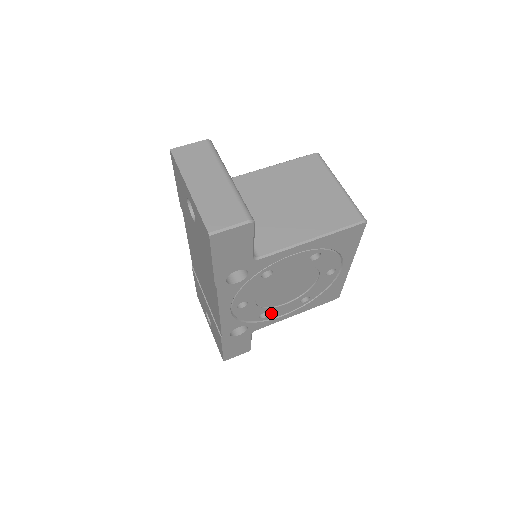
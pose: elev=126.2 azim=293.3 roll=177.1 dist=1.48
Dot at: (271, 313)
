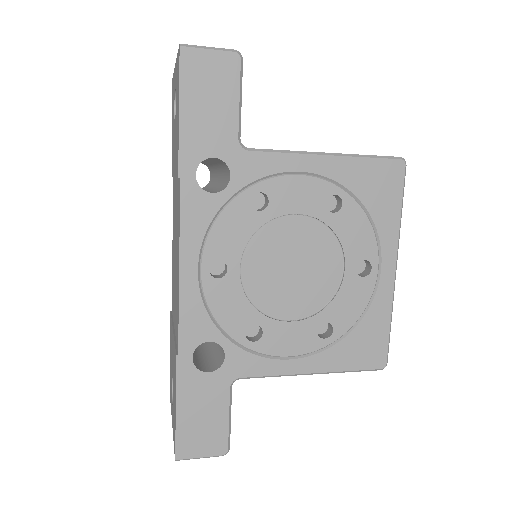
Dot at: (267, 335)
